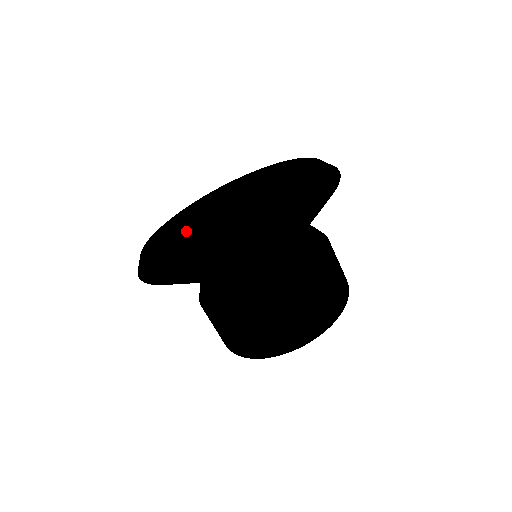
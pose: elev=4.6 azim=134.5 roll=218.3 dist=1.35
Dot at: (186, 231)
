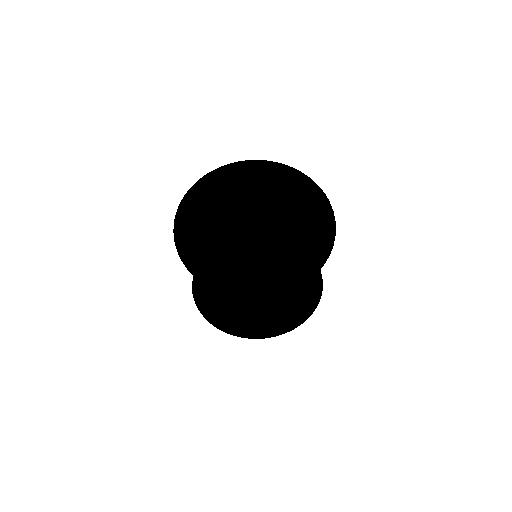
Dot at: occluded
